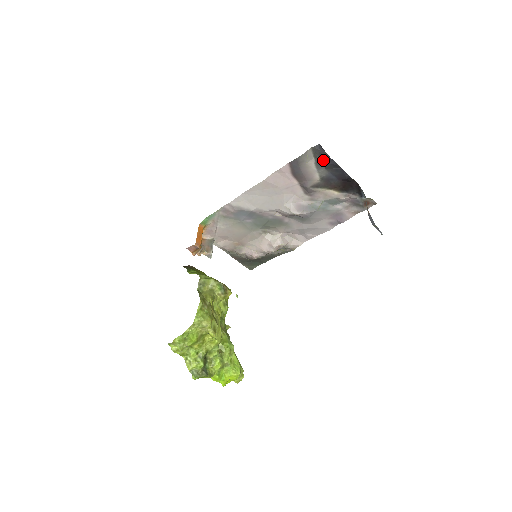
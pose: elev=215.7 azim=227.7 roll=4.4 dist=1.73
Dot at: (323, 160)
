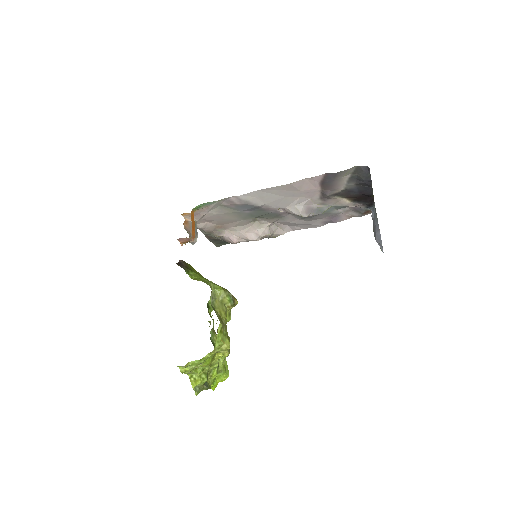
Dot at: (360, 178)
